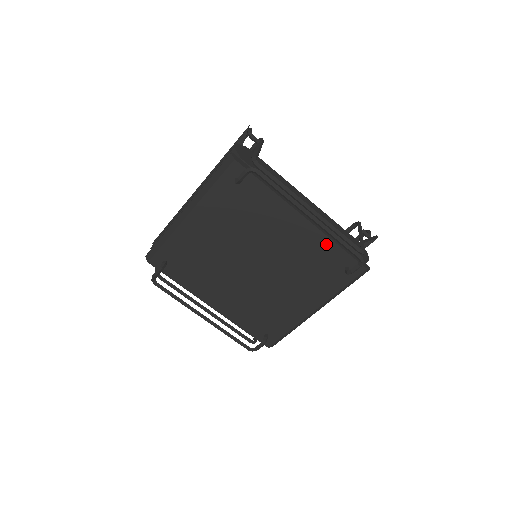
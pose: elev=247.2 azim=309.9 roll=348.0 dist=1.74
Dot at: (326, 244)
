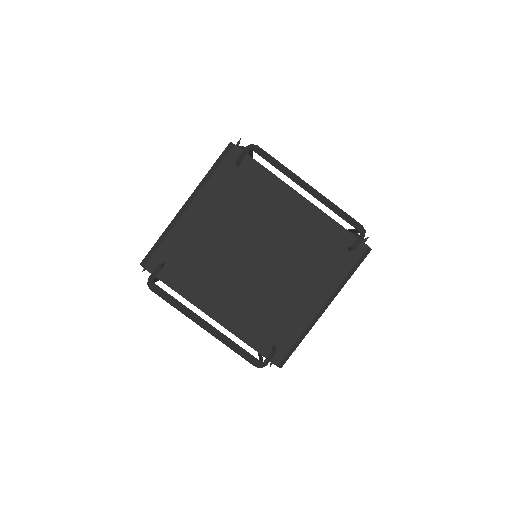
Dot at: (326, 223)
